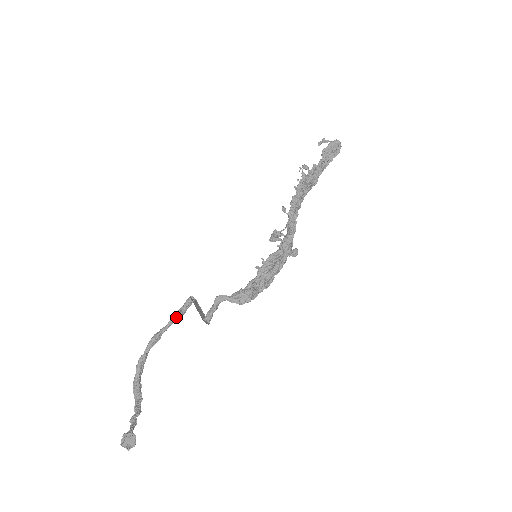
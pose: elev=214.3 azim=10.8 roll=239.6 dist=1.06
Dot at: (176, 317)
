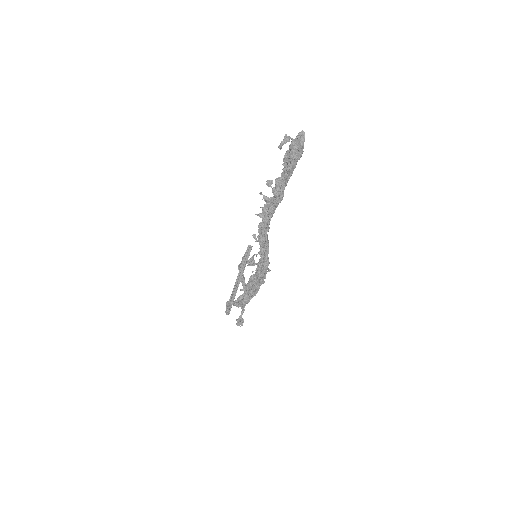
Dot at: occluded
